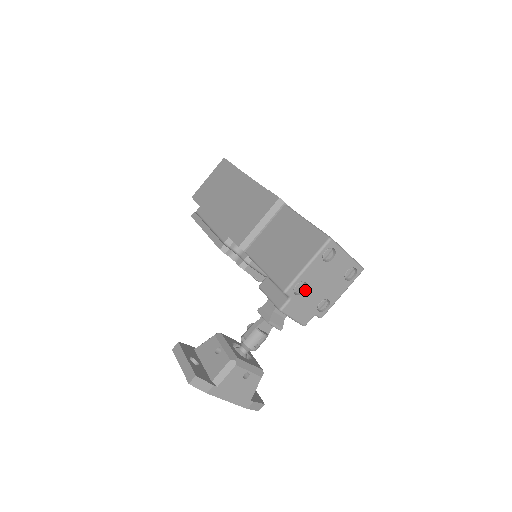
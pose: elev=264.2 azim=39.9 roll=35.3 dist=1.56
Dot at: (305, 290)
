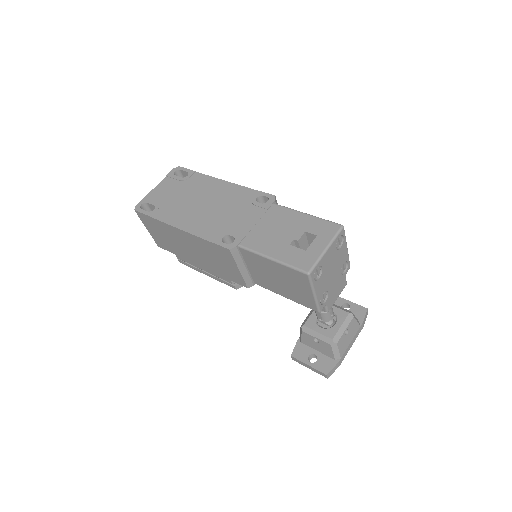
Dot at: (327, 292)
